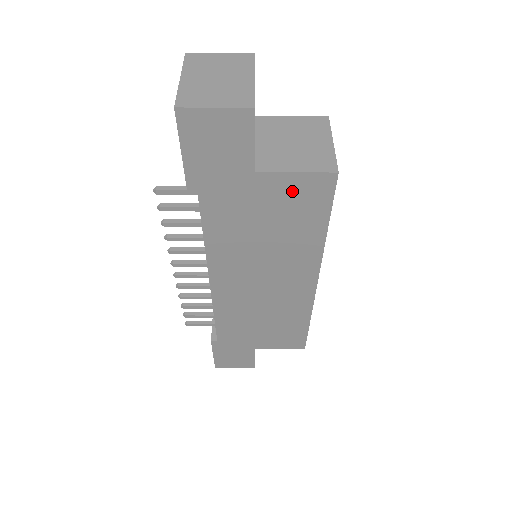
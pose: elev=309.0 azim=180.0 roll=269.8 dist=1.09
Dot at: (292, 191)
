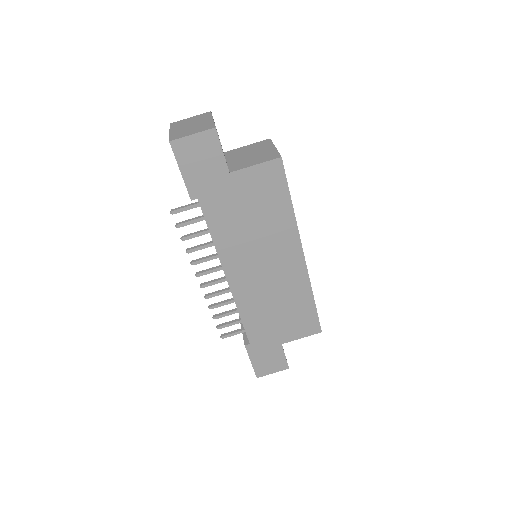
Dot at: (258, 180)
